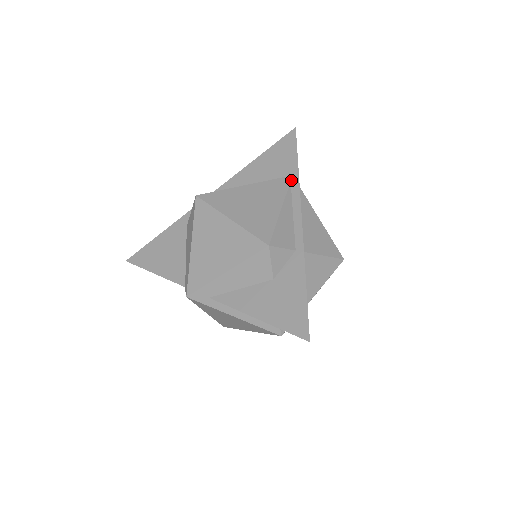
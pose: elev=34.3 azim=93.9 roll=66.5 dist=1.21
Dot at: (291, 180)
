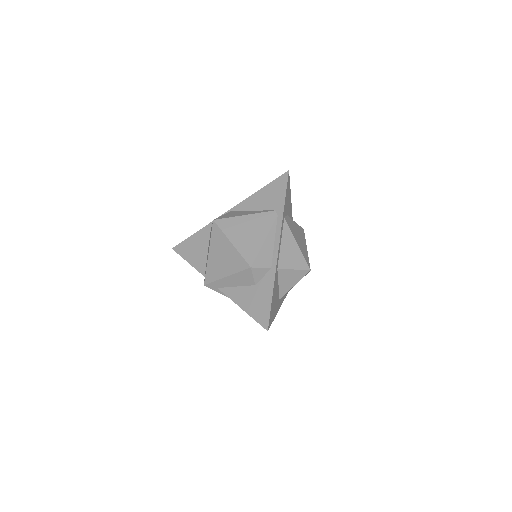
Dot at: (278, 214)
